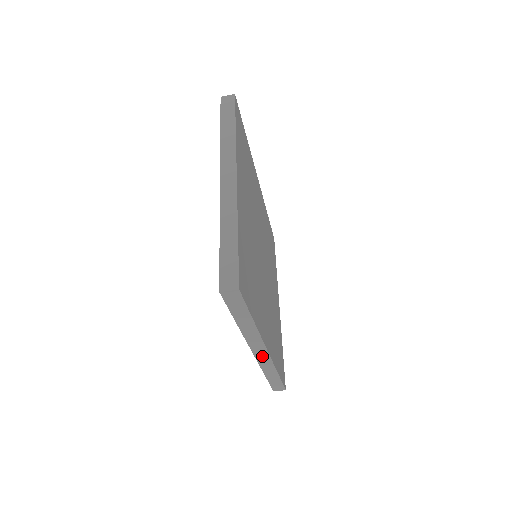
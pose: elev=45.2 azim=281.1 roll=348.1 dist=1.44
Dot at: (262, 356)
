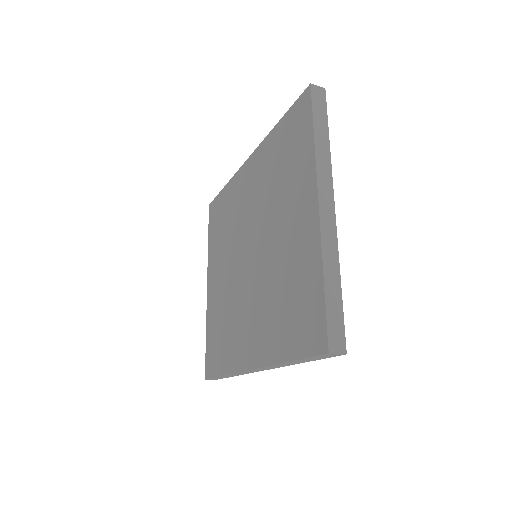
Dot at: (253, 371)
